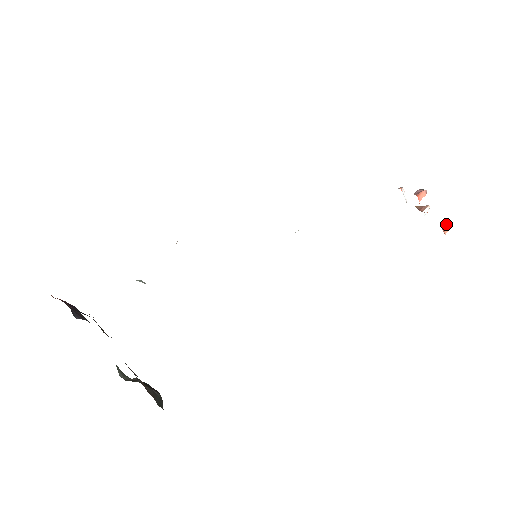
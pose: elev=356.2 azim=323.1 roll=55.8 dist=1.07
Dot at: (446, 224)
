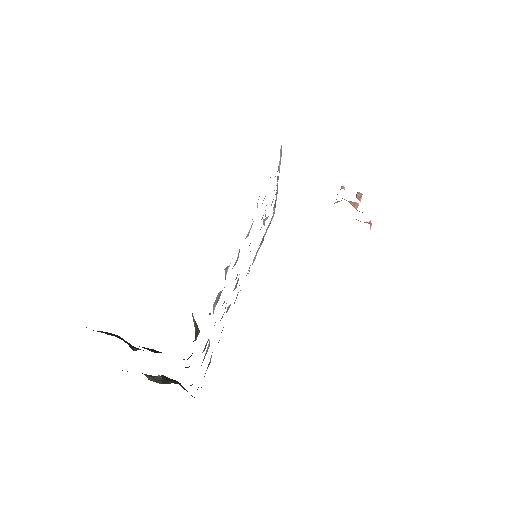
Dot at: occluded
